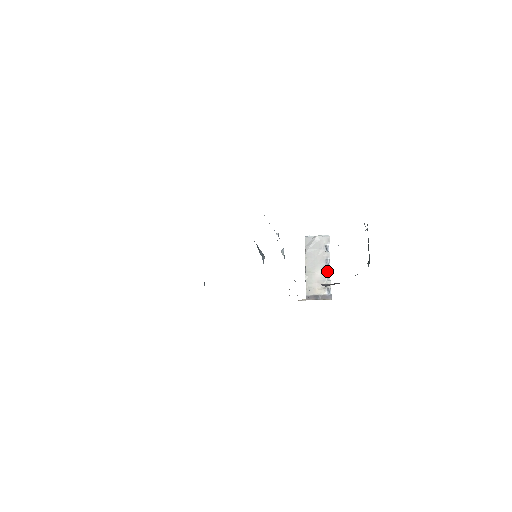
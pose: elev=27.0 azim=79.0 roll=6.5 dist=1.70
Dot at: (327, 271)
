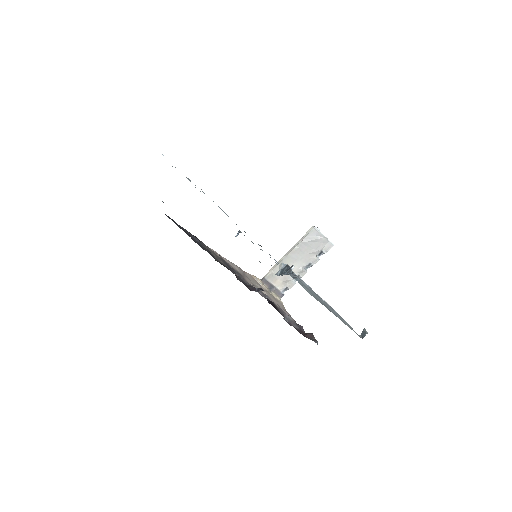
Dot at: (301, 273)
